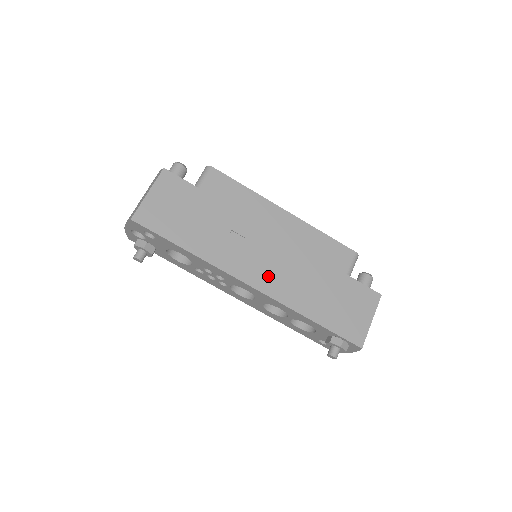
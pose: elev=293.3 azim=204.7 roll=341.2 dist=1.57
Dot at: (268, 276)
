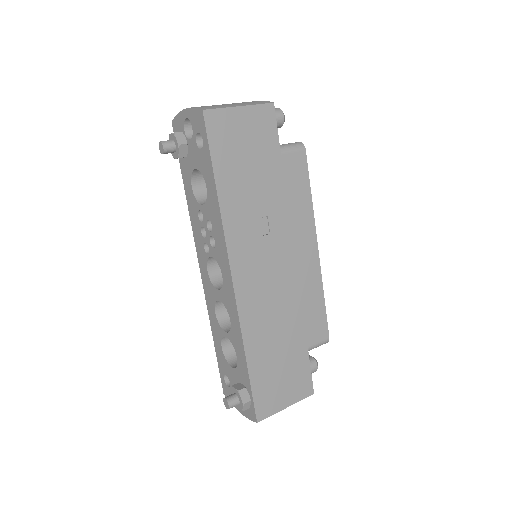
Dot at: (254, 286)
